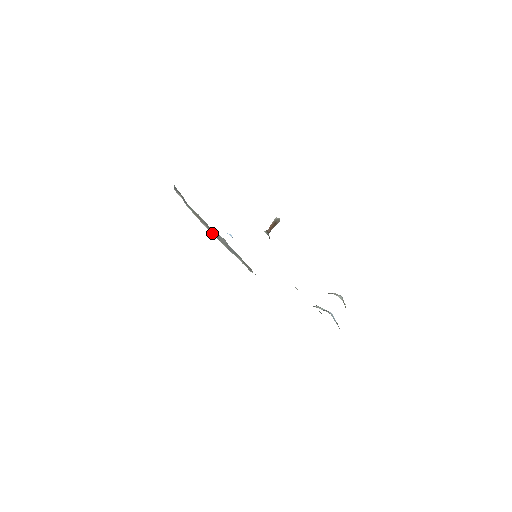
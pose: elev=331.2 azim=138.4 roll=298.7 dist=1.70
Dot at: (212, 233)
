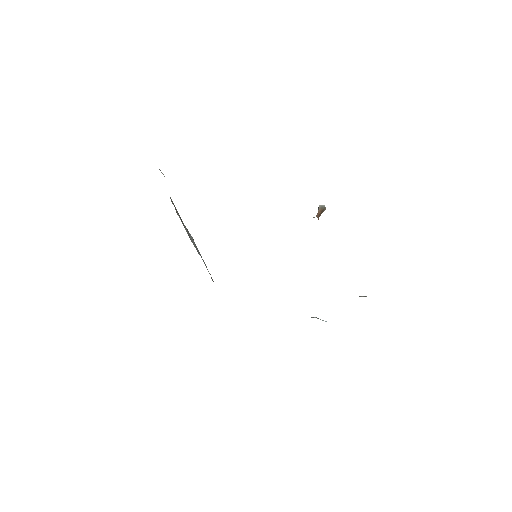
Dot at: (185, 228)
